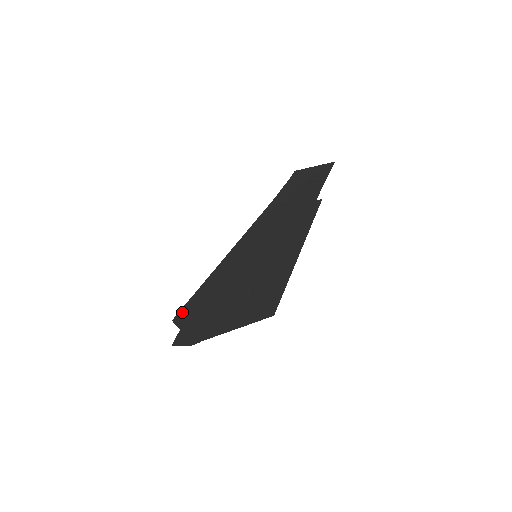
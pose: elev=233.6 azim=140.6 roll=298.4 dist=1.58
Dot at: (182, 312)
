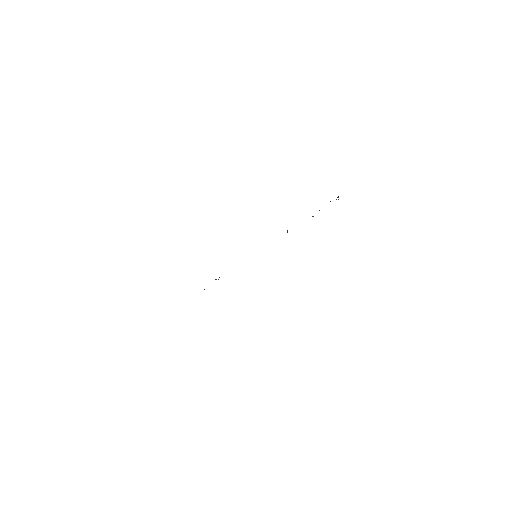
Dot at: occluded
